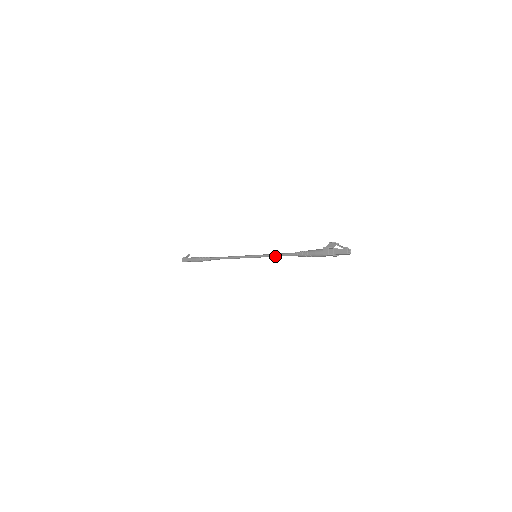
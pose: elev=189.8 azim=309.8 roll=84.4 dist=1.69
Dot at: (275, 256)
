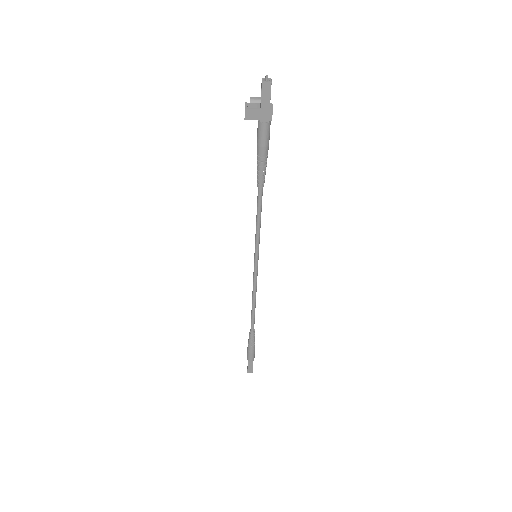
Dot at: (257, 223)
